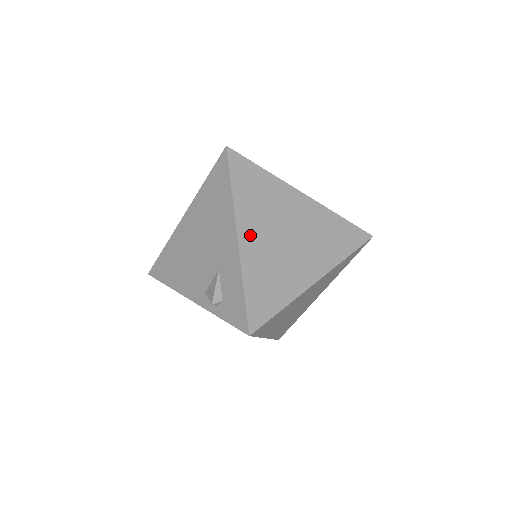
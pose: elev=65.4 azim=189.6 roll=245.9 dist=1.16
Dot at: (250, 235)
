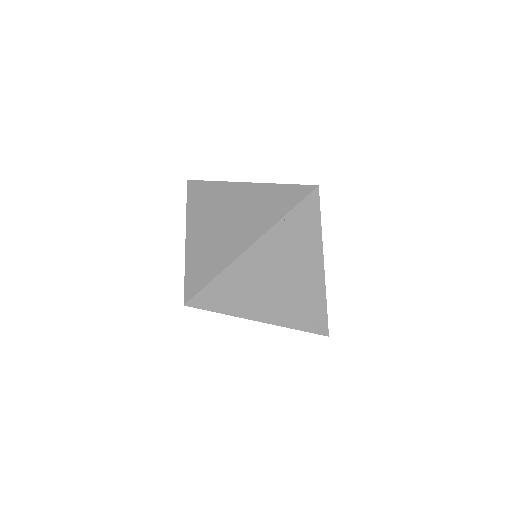
Dot at: (196, 231)
